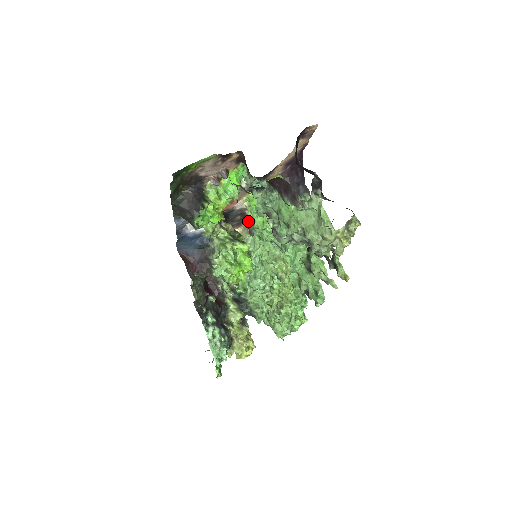
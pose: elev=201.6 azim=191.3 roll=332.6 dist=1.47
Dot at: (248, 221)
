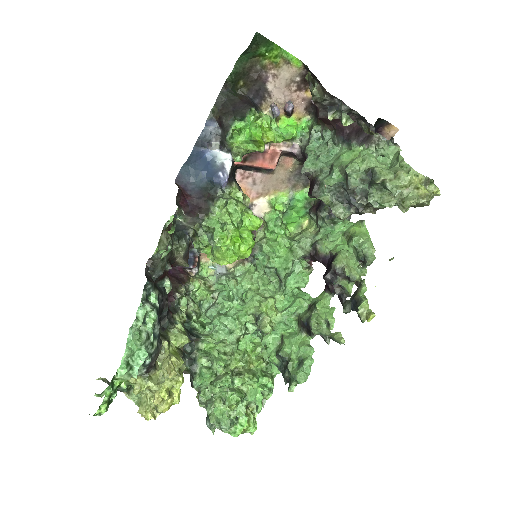
Dot at: (255, 240)
